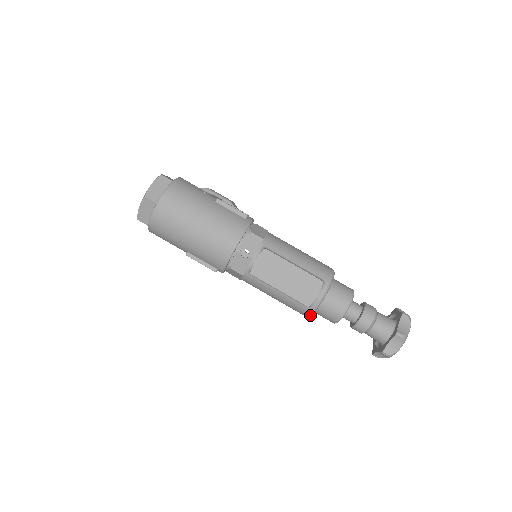
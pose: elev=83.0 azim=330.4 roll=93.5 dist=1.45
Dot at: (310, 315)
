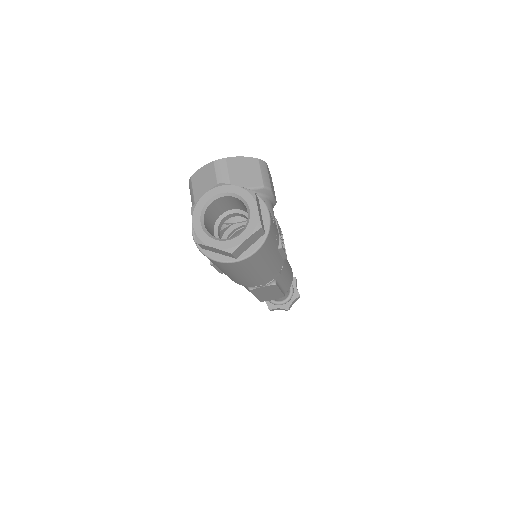
Dot at: occluded
